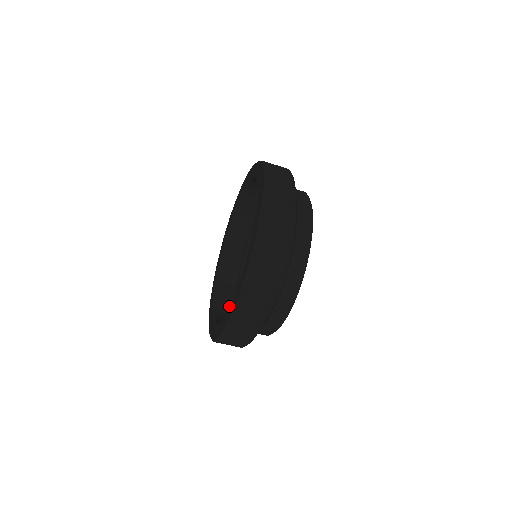
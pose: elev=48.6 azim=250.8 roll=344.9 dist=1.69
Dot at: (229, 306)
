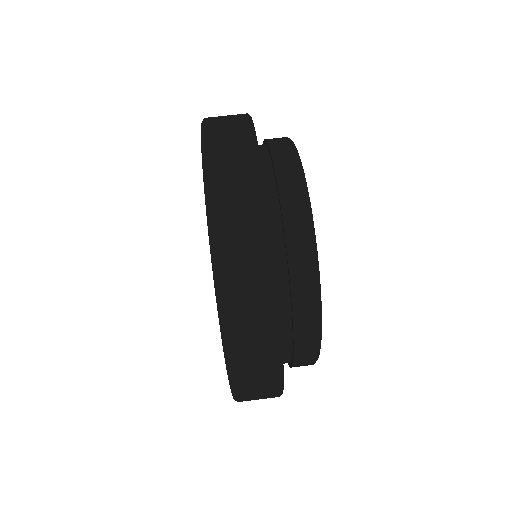
Dot at: occluded
